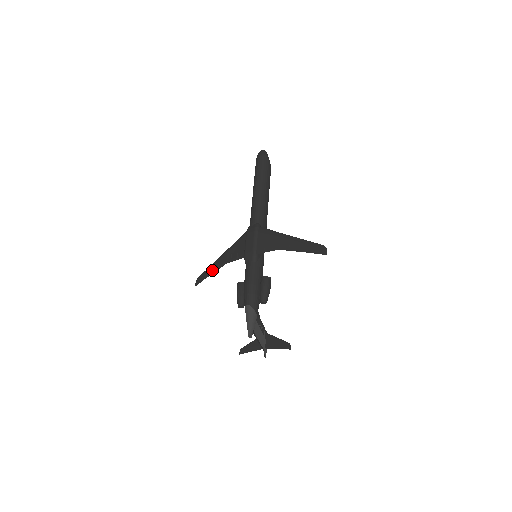
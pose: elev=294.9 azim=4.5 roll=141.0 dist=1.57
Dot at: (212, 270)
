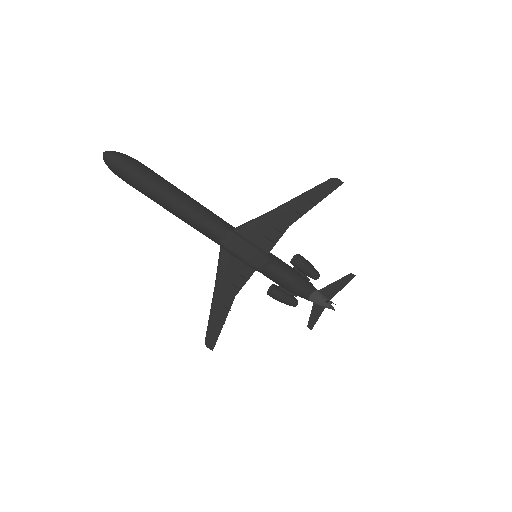
Dot at: (220, 318)
